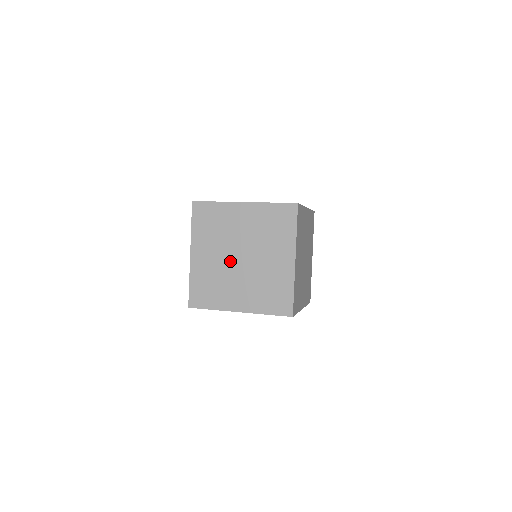
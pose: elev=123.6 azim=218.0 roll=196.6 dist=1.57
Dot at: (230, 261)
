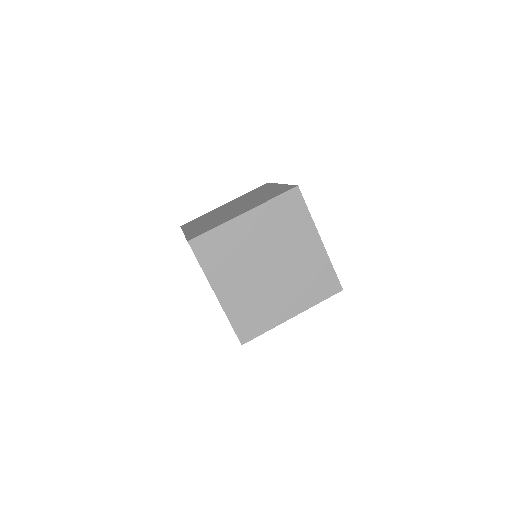
Dot at: (260, 277)
